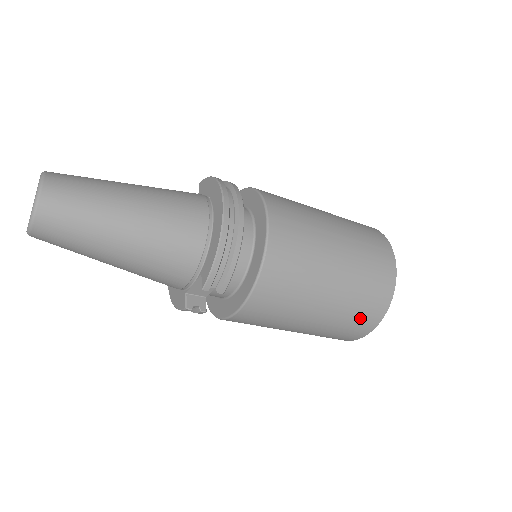
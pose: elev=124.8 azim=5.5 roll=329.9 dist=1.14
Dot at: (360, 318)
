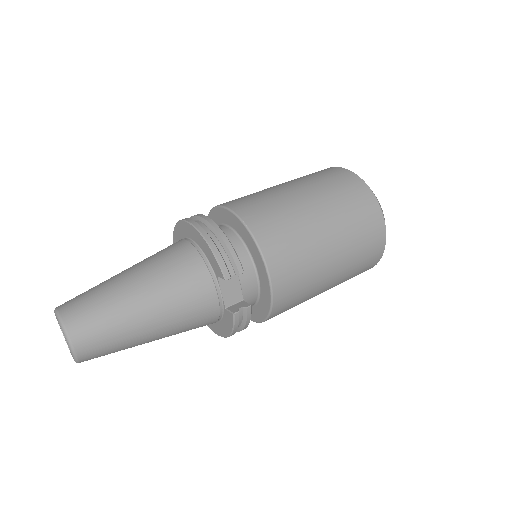
Dot at: (362, 216)
